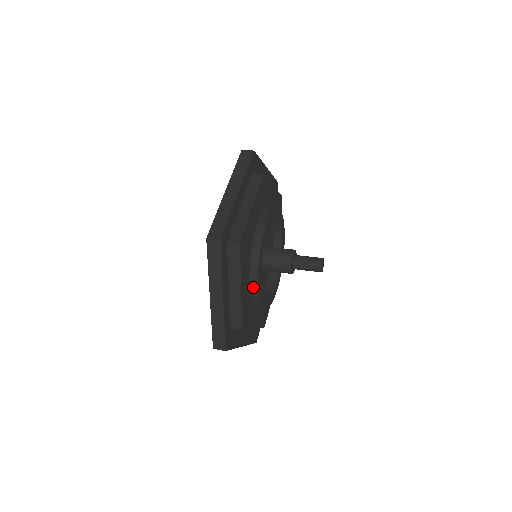
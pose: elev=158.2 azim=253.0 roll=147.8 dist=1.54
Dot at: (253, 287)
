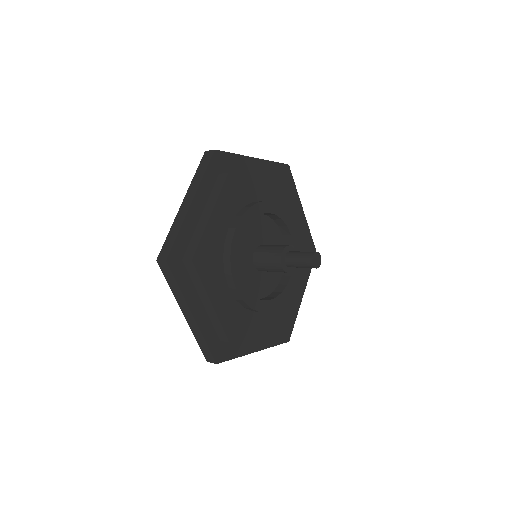
Dot at: (236, 296)
